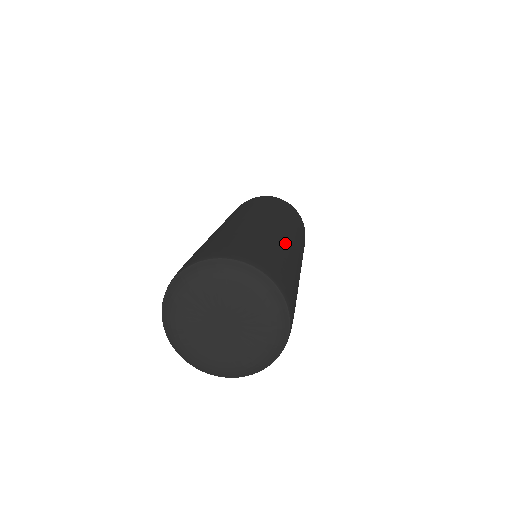
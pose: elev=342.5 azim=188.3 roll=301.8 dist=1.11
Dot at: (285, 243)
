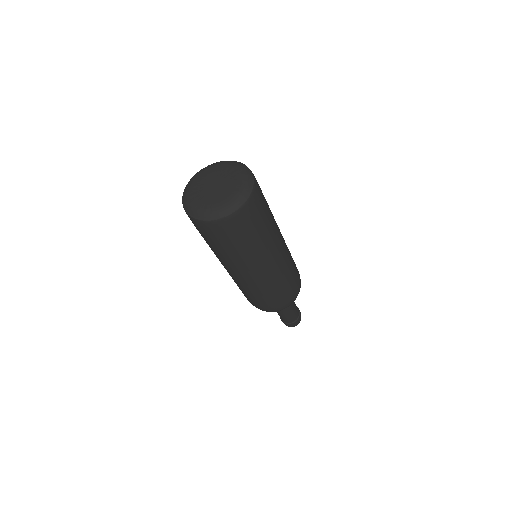
Dot at: occluded
